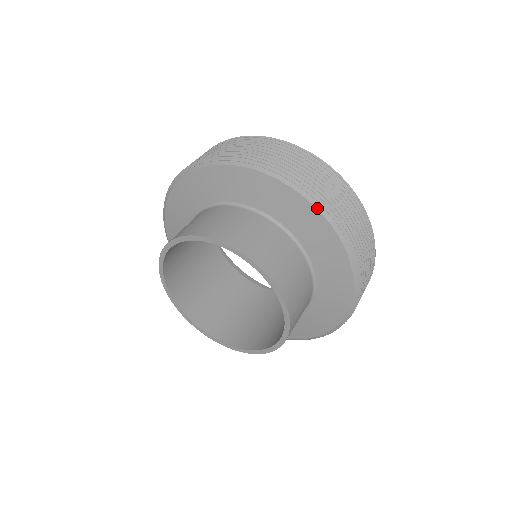
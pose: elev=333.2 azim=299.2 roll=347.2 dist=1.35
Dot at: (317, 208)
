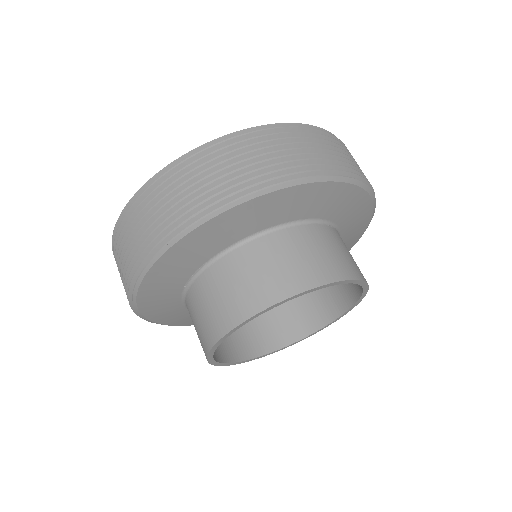
Dot at: (360, 186)
